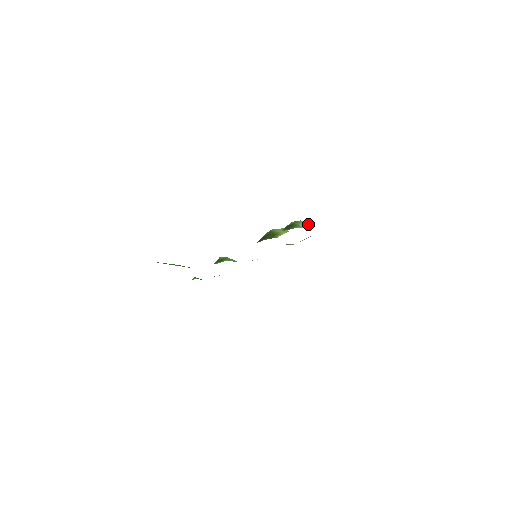
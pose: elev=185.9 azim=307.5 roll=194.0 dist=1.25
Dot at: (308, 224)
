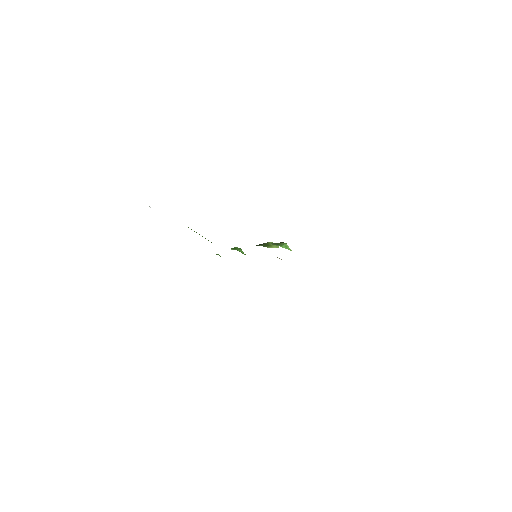
Dot at: occluded
